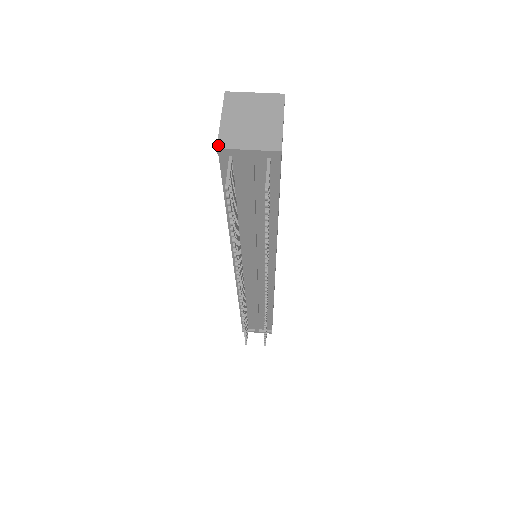
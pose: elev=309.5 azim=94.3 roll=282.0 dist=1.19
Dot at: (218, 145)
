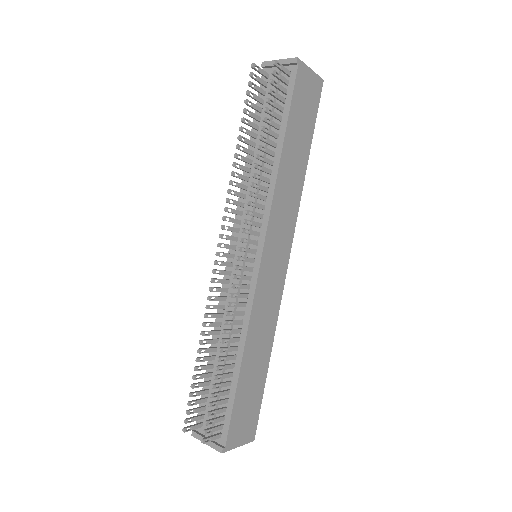
Dot at: (264, 63)
